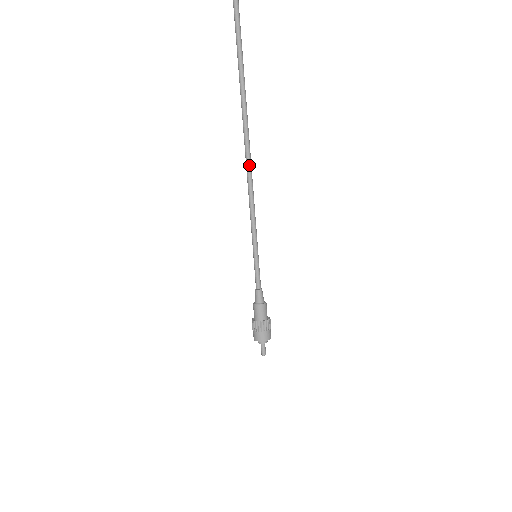
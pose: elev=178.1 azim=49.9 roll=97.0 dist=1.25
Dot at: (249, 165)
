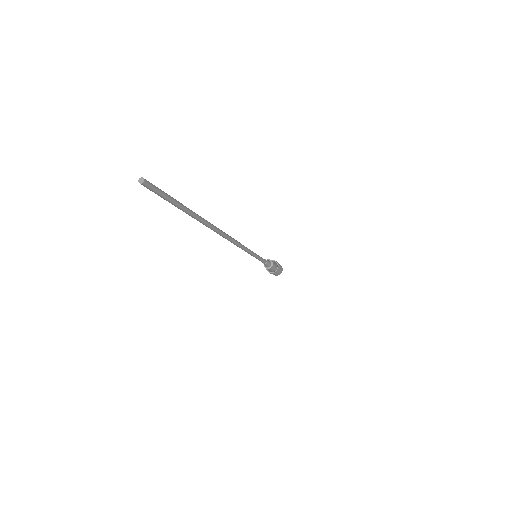
Dot at: (227, 239)
